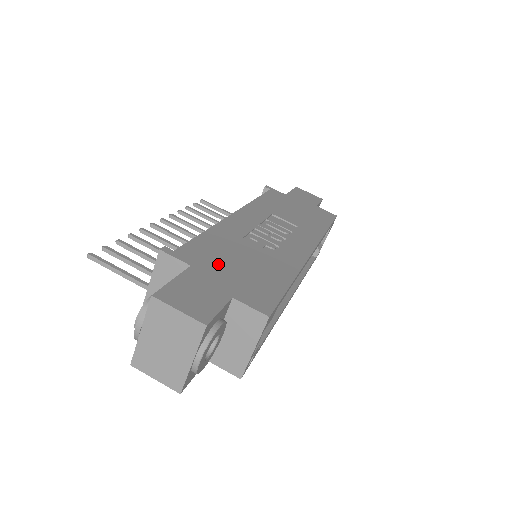
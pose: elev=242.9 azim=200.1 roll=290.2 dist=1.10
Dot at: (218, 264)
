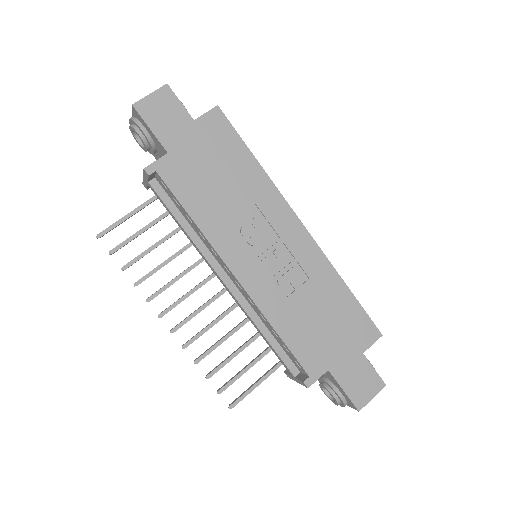
Dot at: (326, 345)
